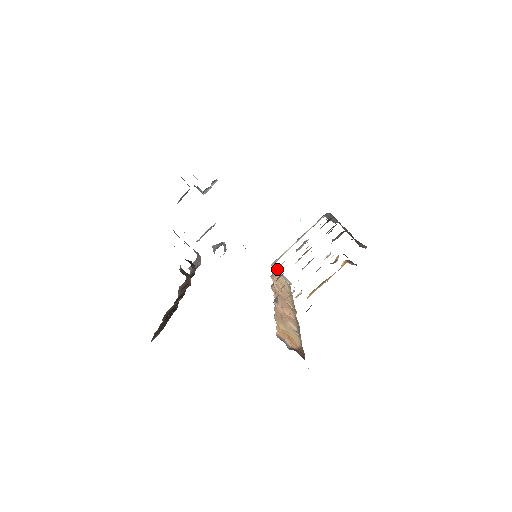
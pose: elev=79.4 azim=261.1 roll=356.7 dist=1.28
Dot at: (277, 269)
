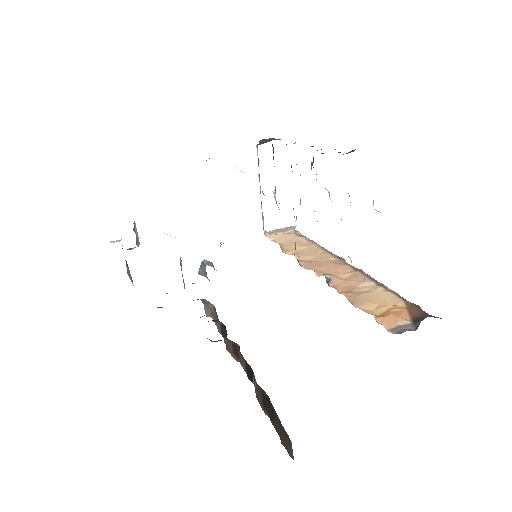
Dot at: (271, 231)
